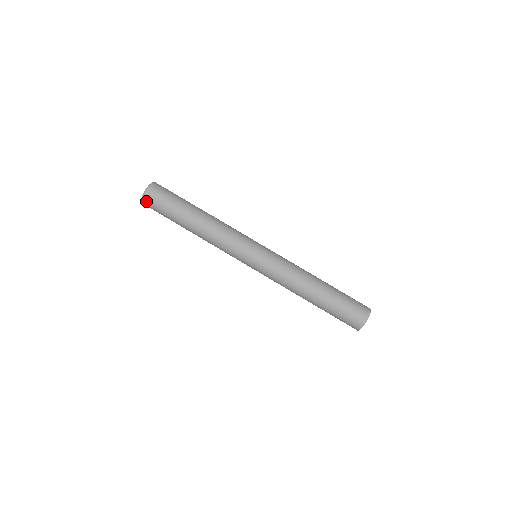
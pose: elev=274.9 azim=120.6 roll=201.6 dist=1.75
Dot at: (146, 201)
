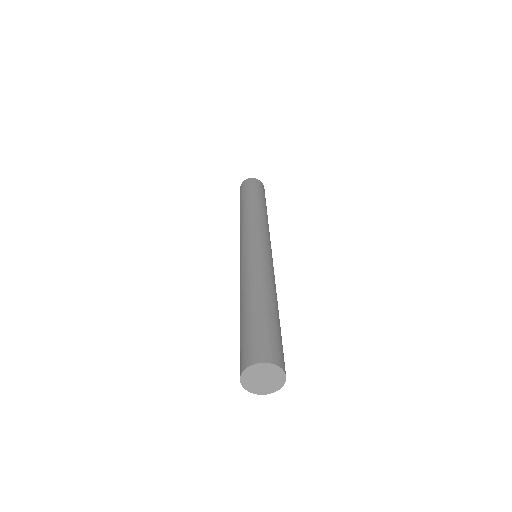
Dot at: (244, 182)
